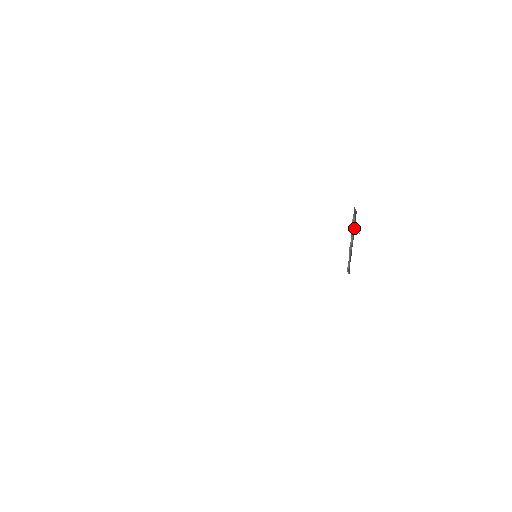
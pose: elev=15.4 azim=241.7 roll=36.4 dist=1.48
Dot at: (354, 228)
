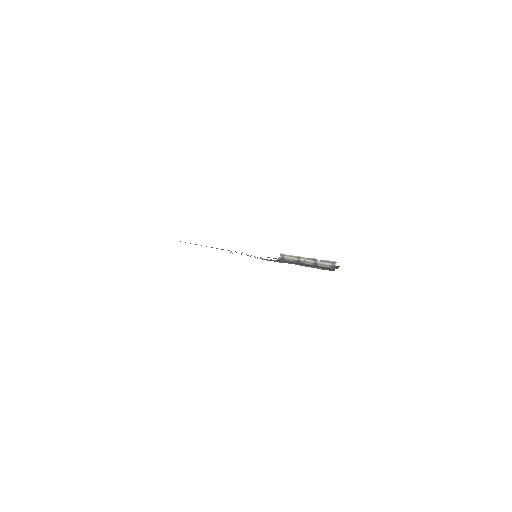
Dot at: (320, 266)
